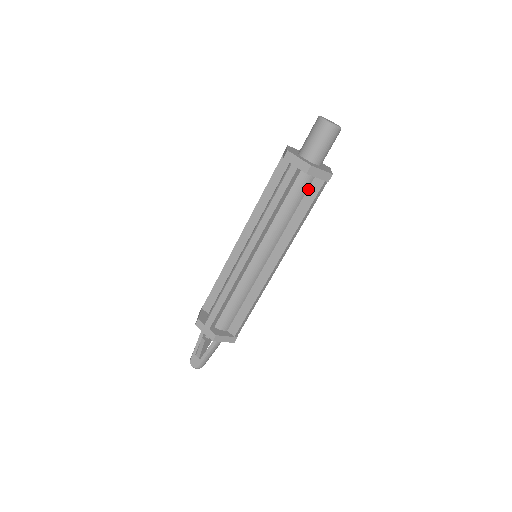
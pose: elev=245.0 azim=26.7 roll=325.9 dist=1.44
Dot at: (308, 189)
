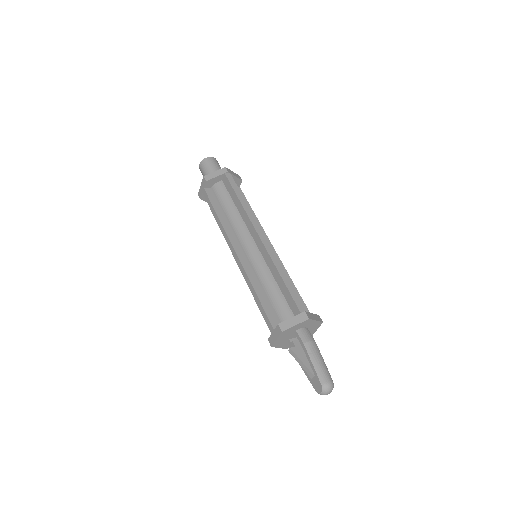
Dot at: (227, 189)
